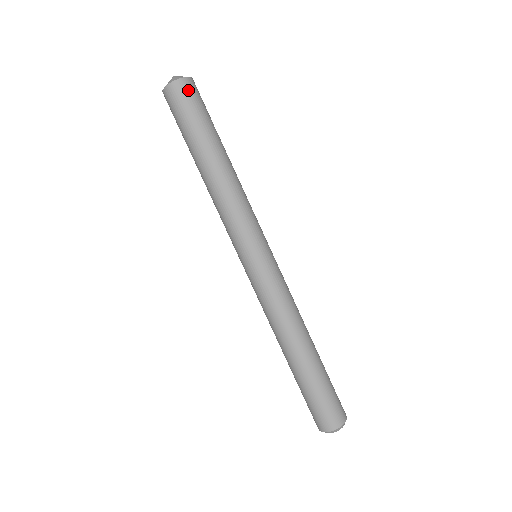
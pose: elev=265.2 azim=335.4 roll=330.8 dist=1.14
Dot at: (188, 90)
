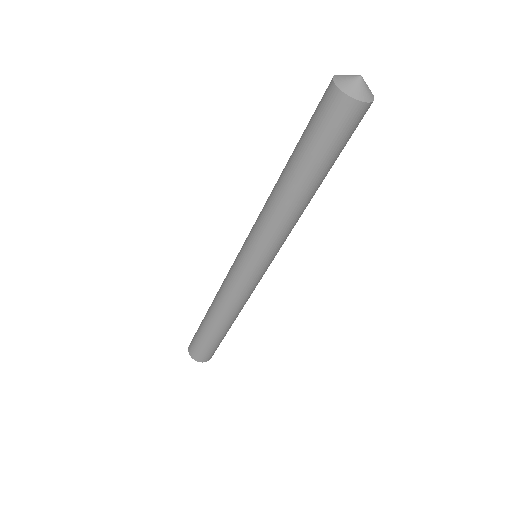
Dot at: (359, 118)
